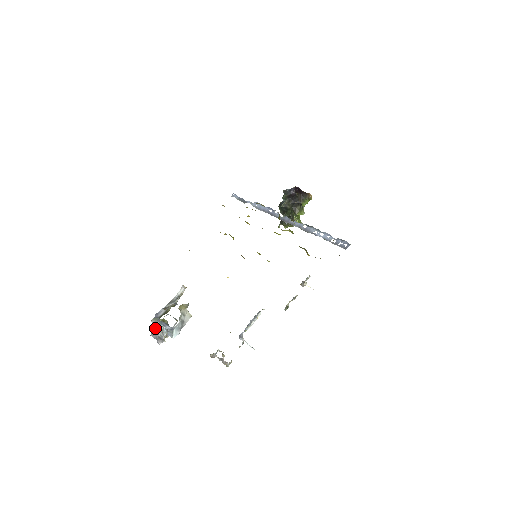
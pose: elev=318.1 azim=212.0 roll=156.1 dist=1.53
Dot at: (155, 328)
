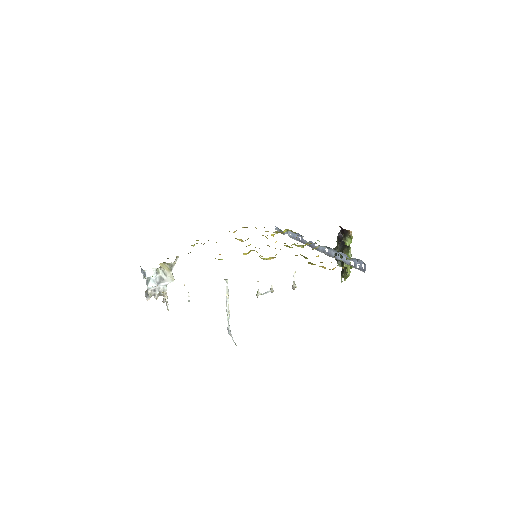
Dot at: occluded
